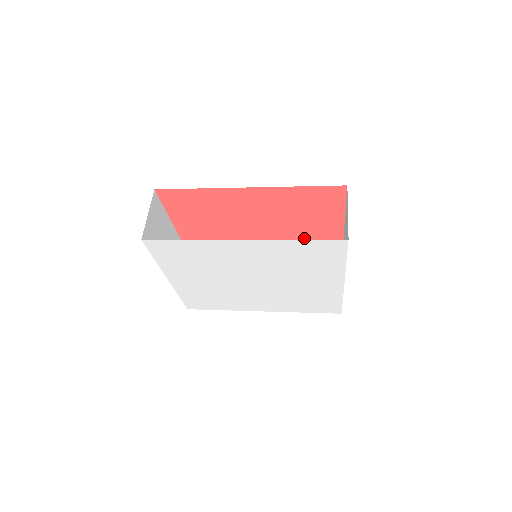
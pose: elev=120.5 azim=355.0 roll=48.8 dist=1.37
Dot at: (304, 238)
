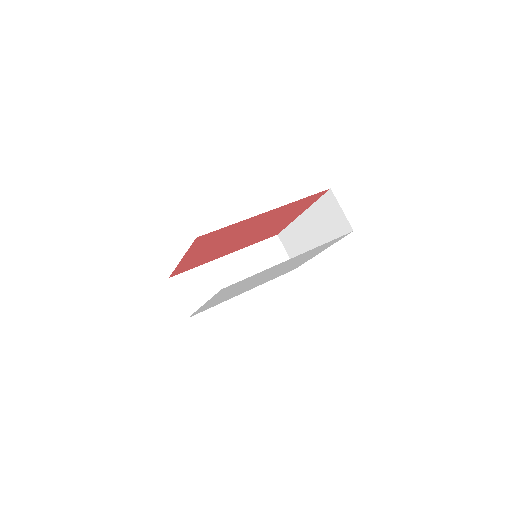
Dot at: (273, 226)
